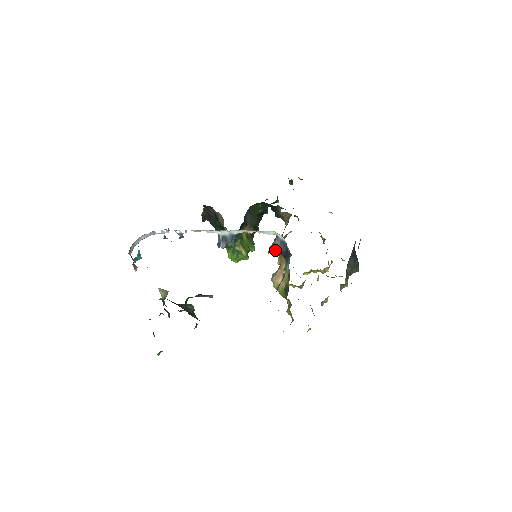
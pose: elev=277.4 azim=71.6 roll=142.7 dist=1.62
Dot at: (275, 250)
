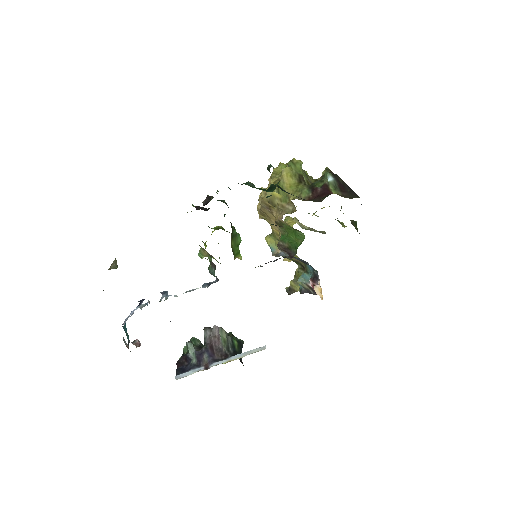
Dot at: occluded
